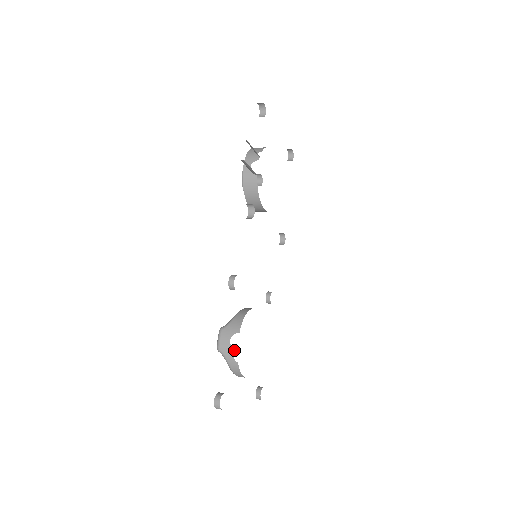
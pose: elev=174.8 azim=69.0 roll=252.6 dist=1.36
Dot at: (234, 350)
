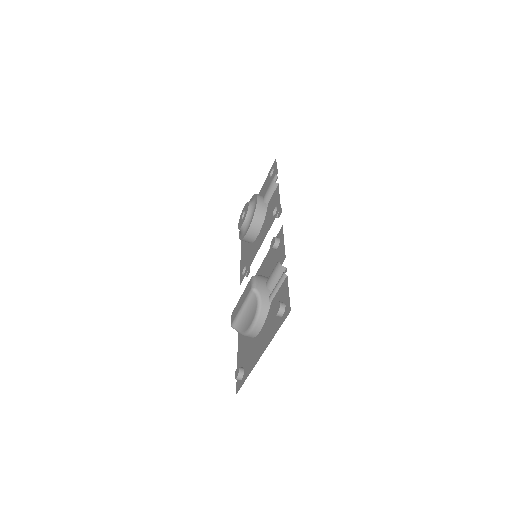
Dot at: (270, 291)
